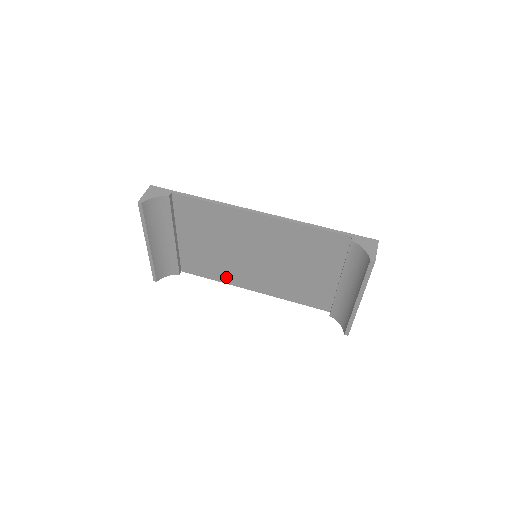
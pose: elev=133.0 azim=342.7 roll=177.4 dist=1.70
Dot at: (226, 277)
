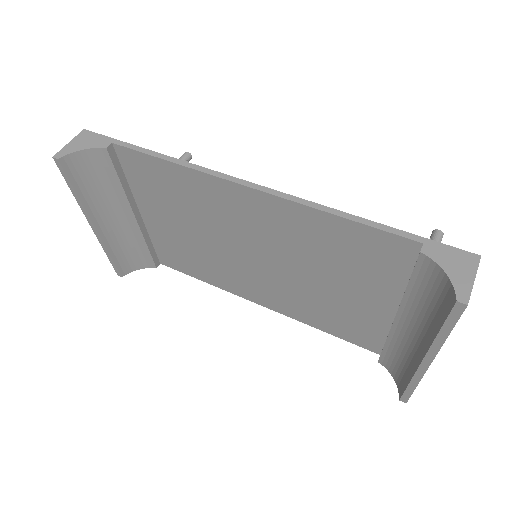
Dot at: (219, 280)
